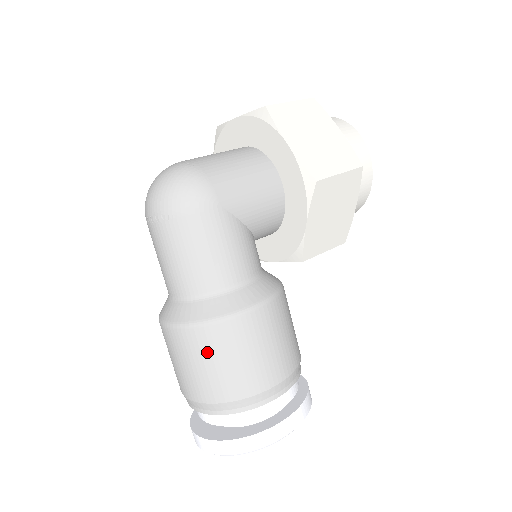
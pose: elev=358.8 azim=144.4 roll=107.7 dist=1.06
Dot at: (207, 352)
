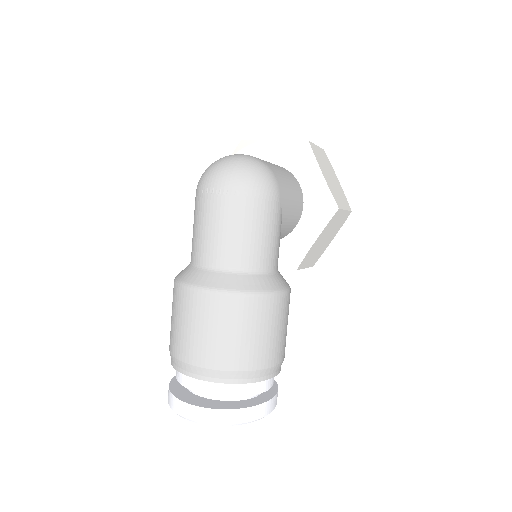
Dot at: (244, 320)
